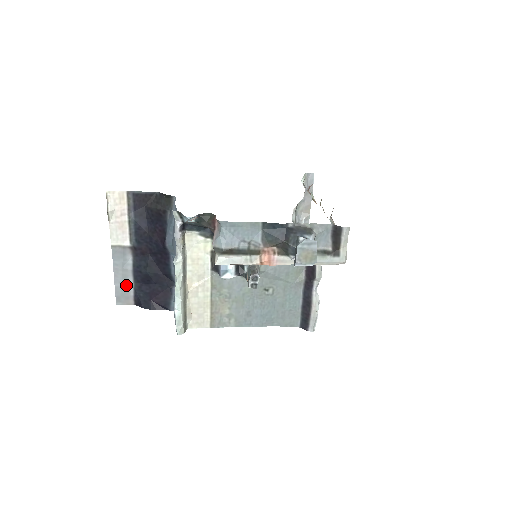
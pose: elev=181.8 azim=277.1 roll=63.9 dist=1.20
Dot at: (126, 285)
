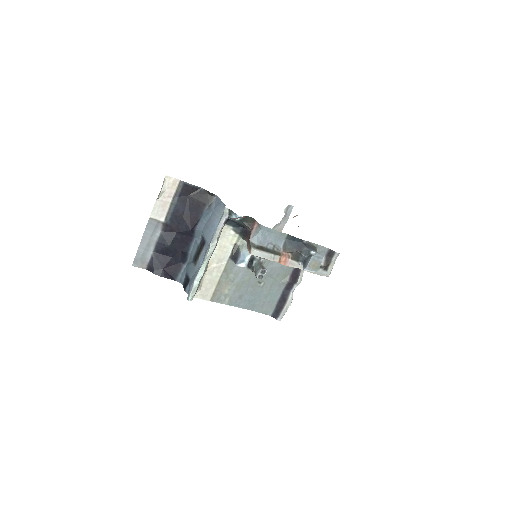
Dot at: (146, 252)
